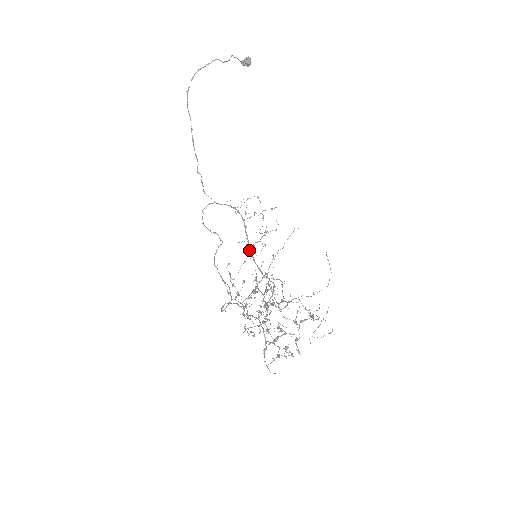
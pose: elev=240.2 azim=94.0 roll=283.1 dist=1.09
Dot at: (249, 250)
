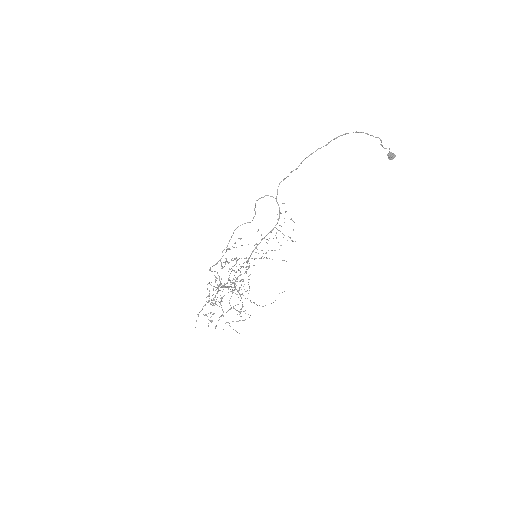
Dot at: (258, 244)
